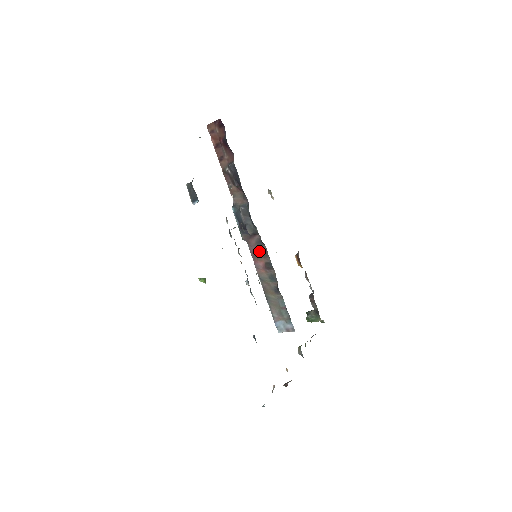
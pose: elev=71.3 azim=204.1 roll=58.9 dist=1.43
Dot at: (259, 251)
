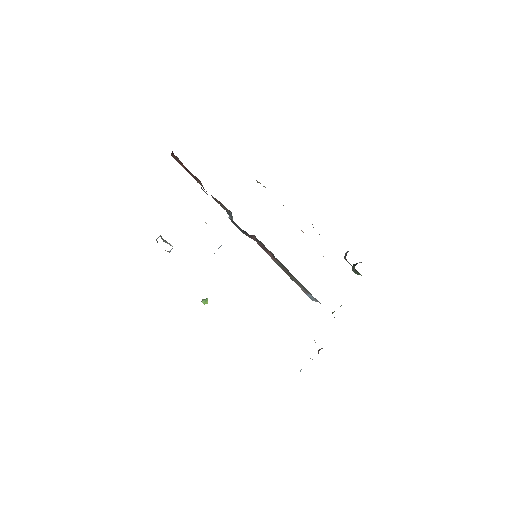
Dot at: (263, 246)
